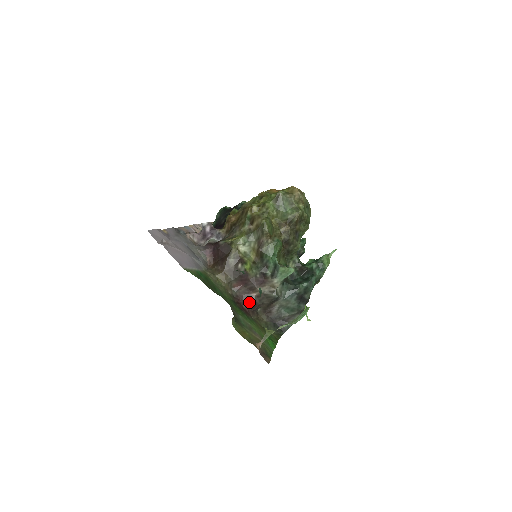
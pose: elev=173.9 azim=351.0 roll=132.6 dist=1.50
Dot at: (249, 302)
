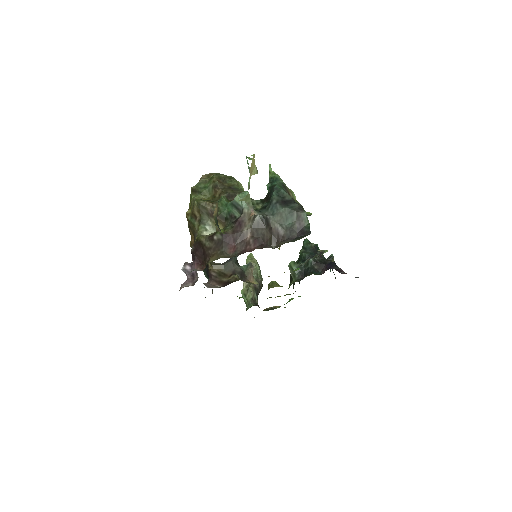
Dot at: (252, 246)
